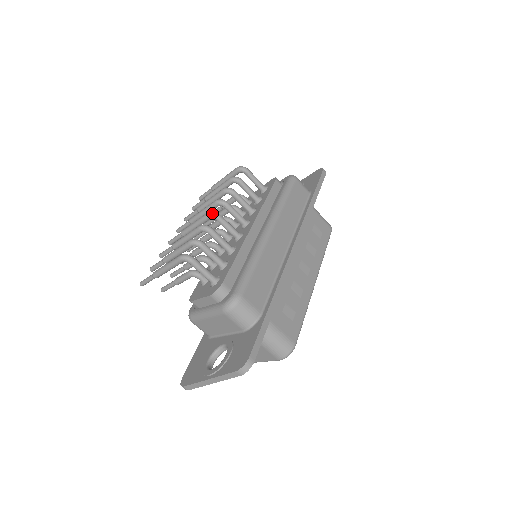
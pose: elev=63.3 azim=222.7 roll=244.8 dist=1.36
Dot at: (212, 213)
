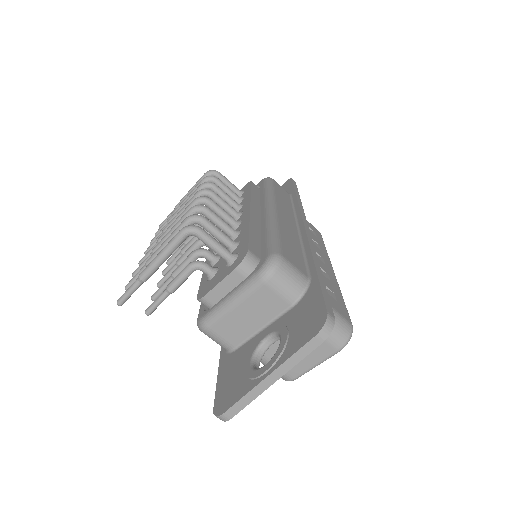
Dot at: (201, 197)
